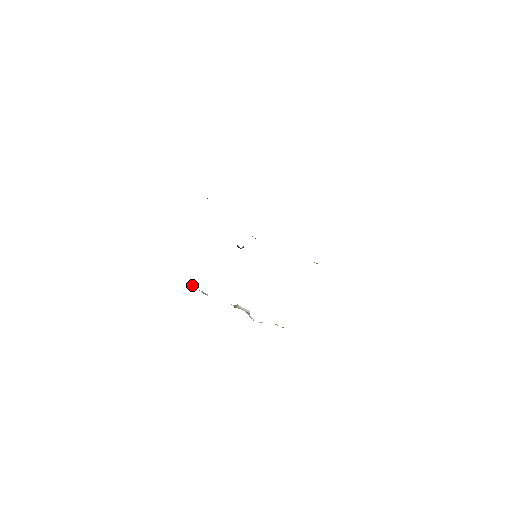
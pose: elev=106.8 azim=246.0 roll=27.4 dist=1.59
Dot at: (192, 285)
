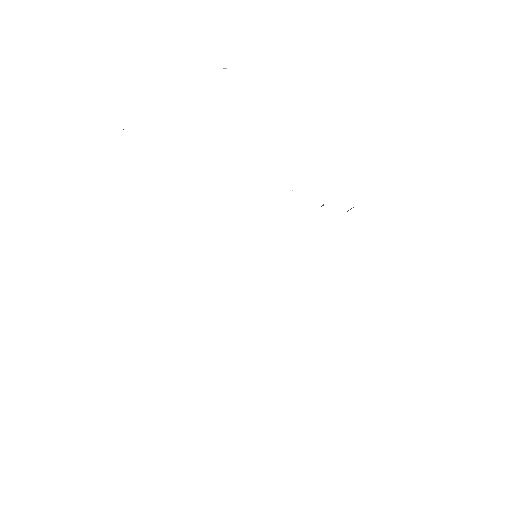
Dot at: (123, 129)
